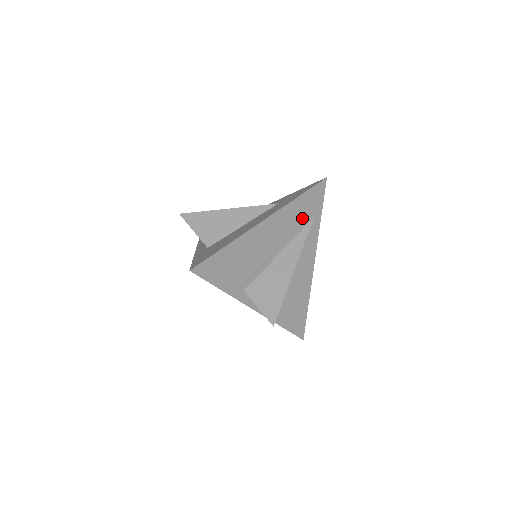
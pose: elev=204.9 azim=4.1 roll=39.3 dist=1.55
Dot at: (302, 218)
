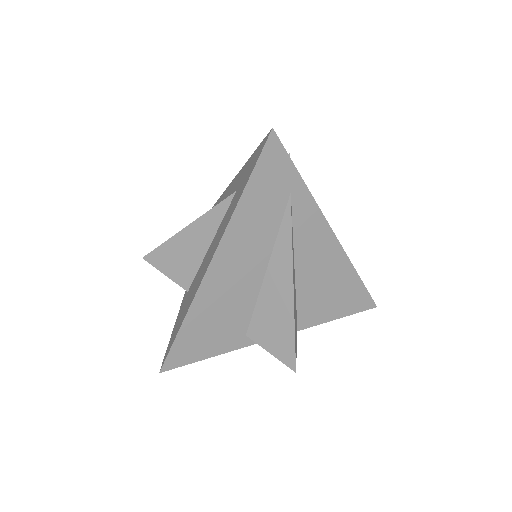
Dot at: (270, 210)
